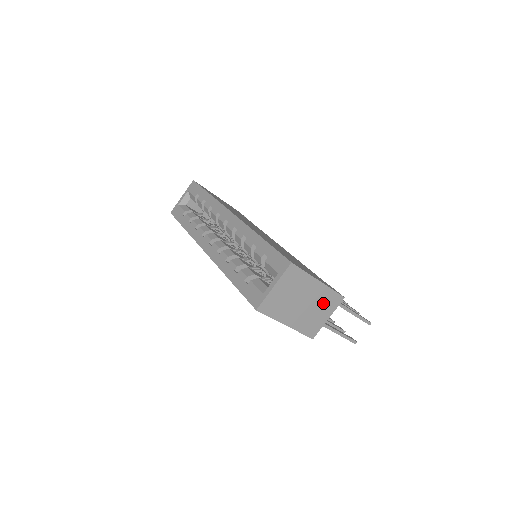
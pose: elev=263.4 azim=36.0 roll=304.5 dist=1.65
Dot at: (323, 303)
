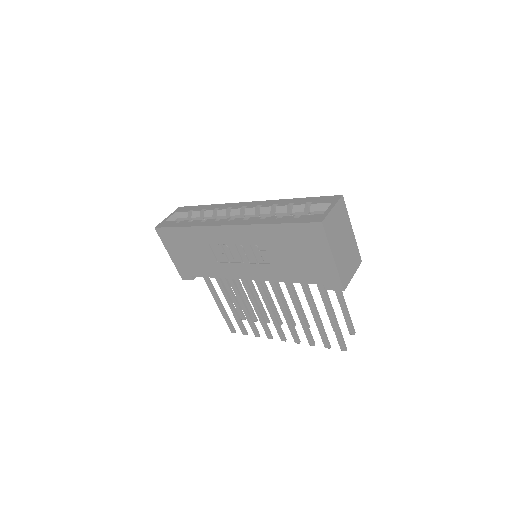
Dot at: (352, 255)
